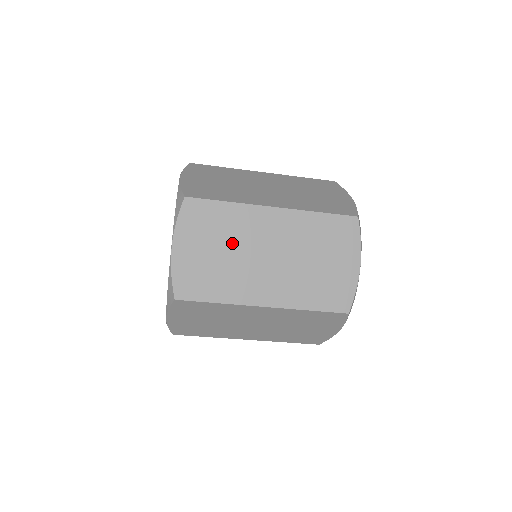
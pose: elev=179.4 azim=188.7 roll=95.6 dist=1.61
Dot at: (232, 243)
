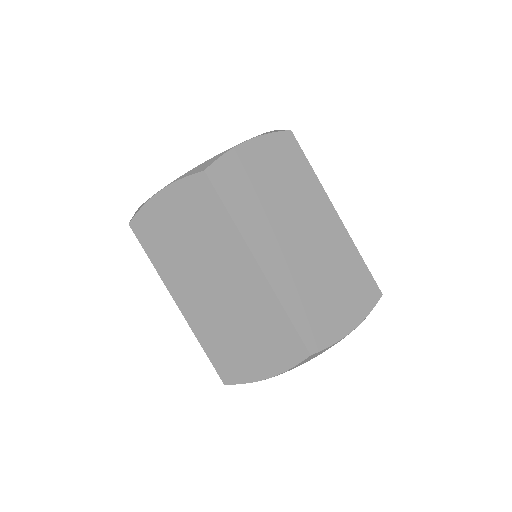
Dot at: (201, 244)
